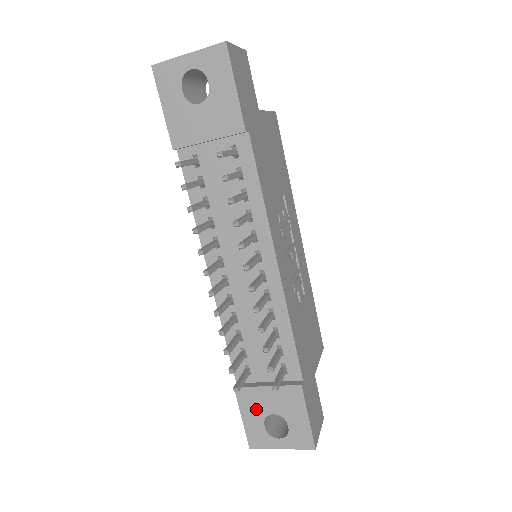
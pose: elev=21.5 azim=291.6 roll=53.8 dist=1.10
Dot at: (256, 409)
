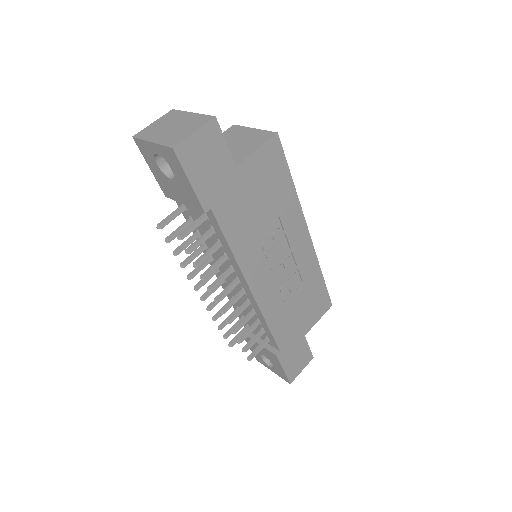
Dot at: occluded
